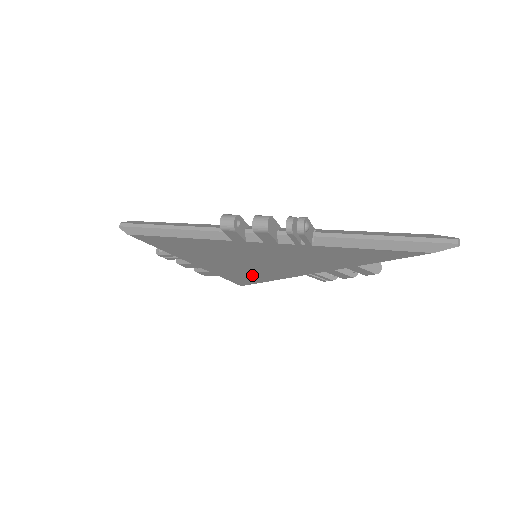
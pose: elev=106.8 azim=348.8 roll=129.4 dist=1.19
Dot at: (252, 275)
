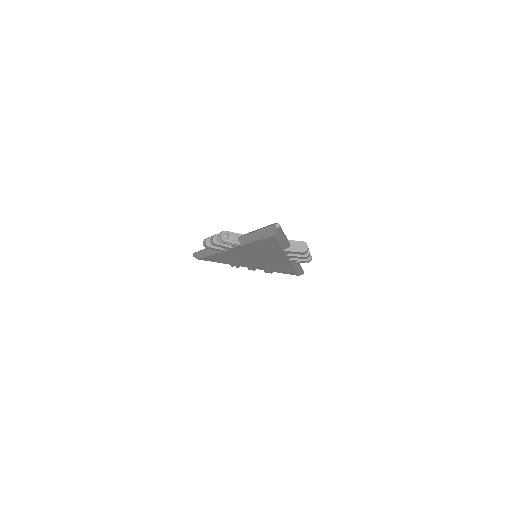
Dot at: (280, 268)
